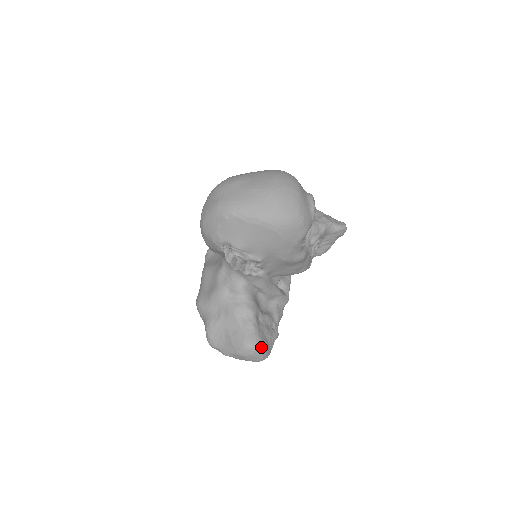
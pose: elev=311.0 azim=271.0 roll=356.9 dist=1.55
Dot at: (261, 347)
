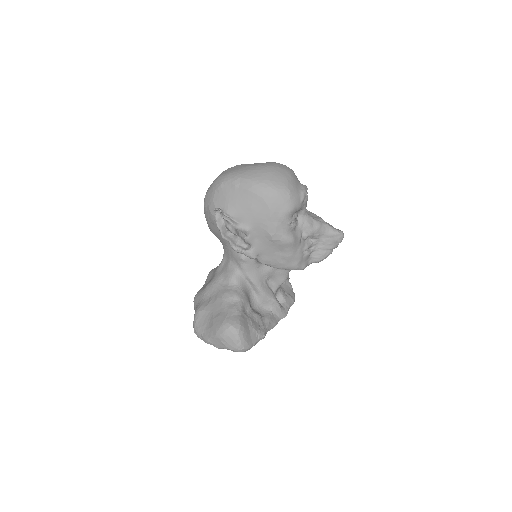
Dot at: (240, 330)
